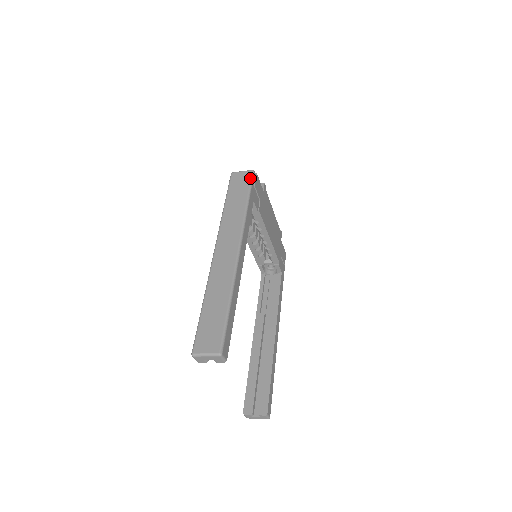
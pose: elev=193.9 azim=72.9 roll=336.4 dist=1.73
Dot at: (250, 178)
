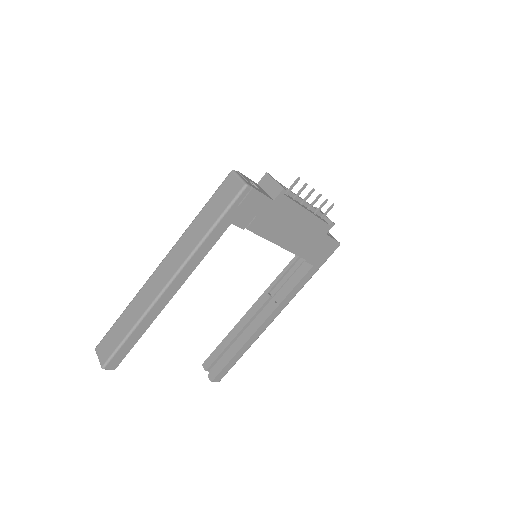
Dot at: (234, 196)
